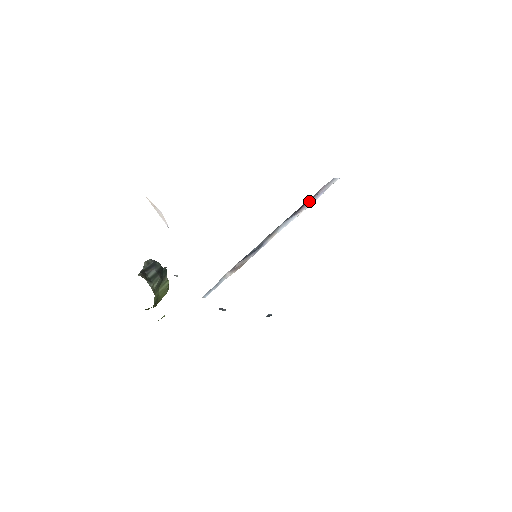
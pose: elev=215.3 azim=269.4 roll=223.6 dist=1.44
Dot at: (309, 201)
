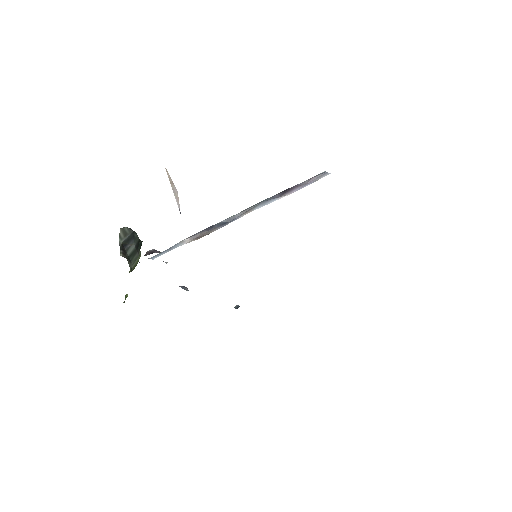
Dot at: (296, 188)
